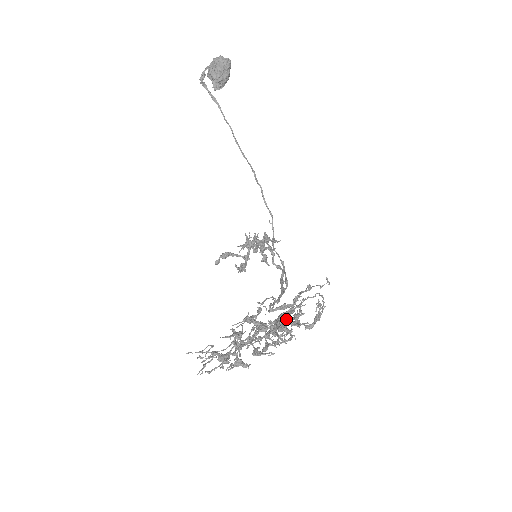
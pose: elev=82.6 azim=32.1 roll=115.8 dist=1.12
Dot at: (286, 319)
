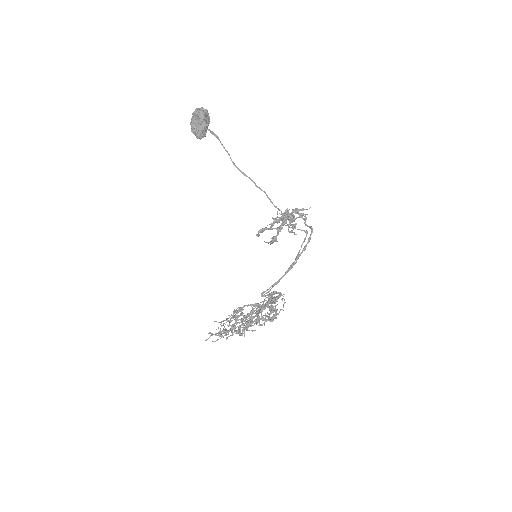
Dot at: occluded
